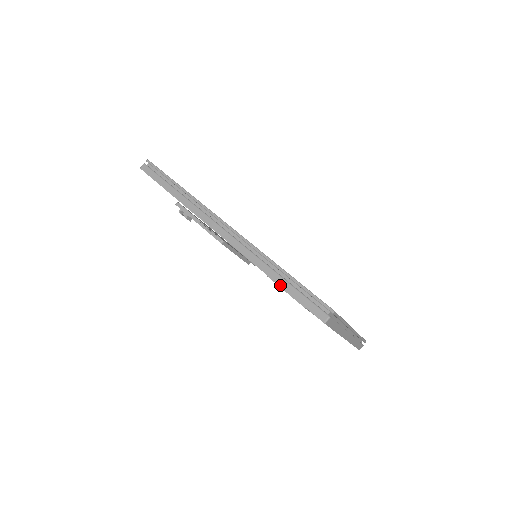
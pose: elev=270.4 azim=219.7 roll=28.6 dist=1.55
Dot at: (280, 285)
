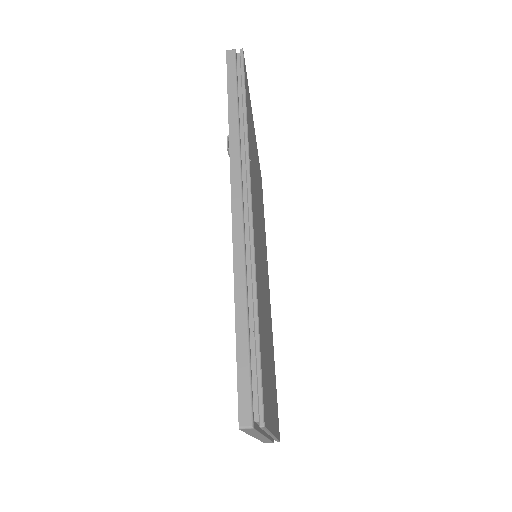
Dot at: (237, 329)
